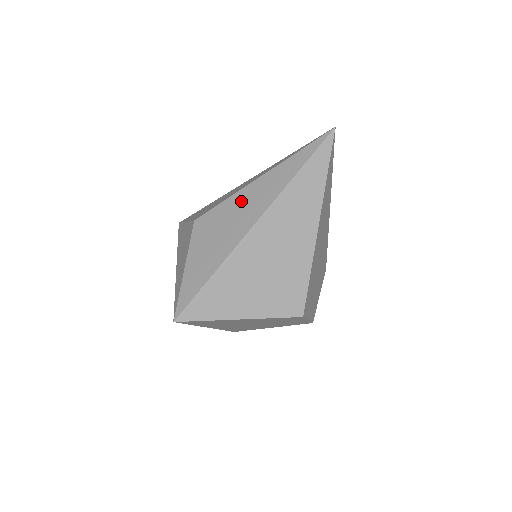
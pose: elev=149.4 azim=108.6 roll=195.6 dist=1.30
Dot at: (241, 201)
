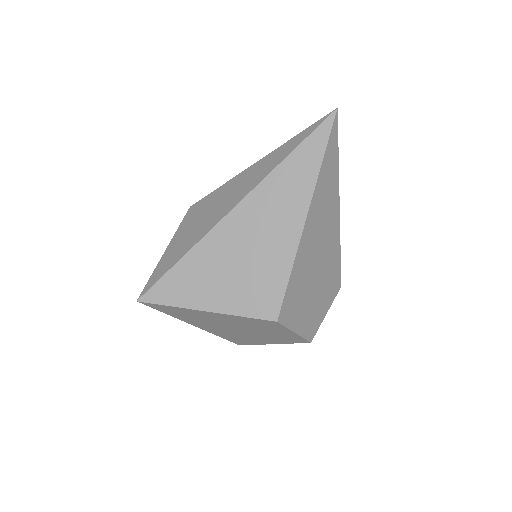
Dot at: (232, 186)
